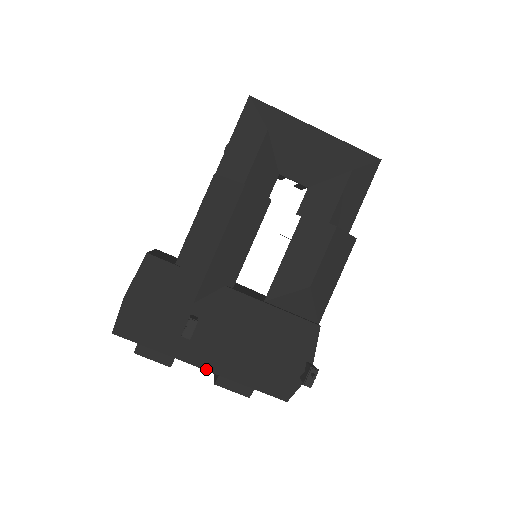
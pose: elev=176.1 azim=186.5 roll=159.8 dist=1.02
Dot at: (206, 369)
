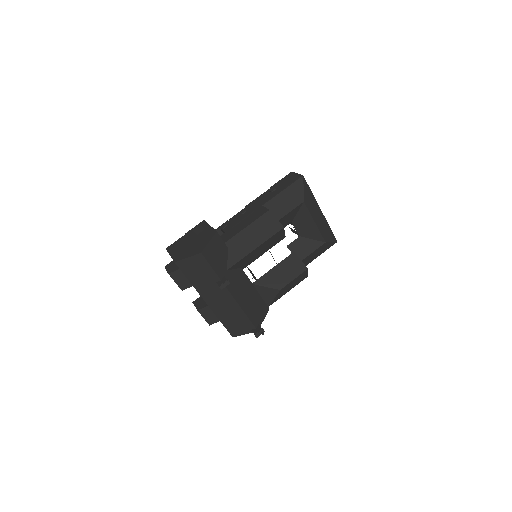
Dot at: (207, 303)
